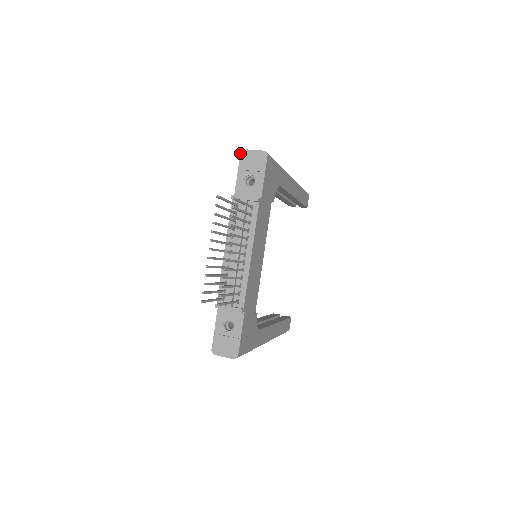
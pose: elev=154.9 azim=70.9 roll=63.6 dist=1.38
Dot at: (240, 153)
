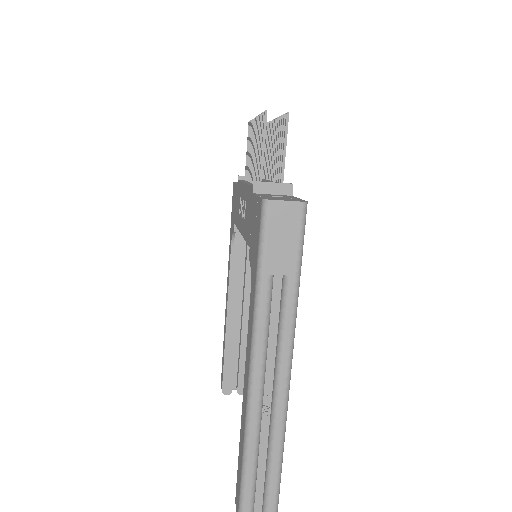
Dot at: (233, 182)
